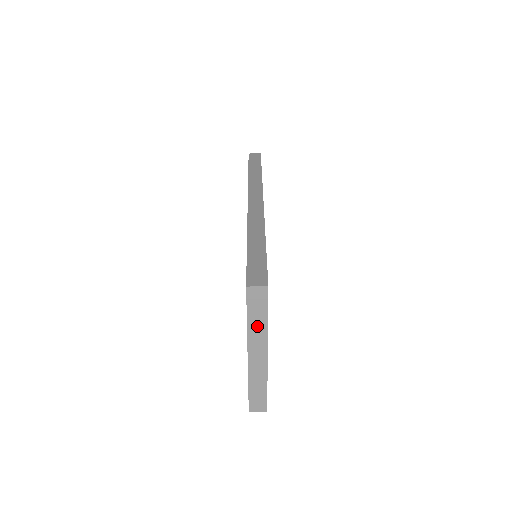
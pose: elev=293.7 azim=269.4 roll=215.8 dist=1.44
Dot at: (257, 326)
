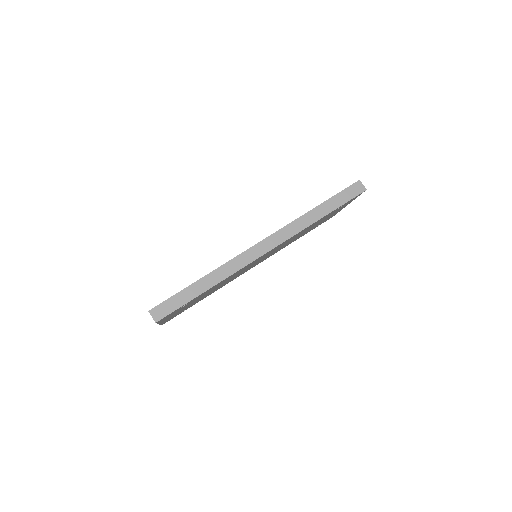
Dot at: occluded
